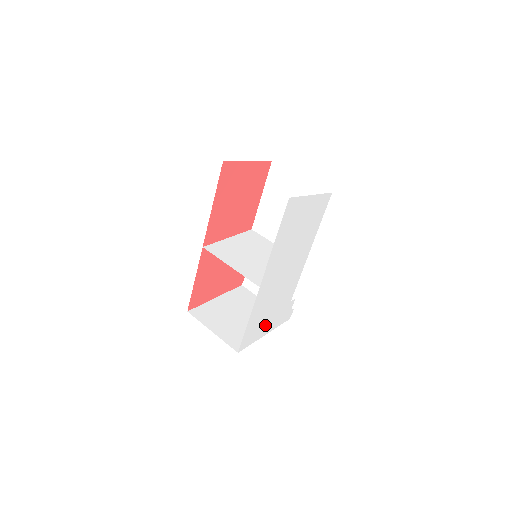
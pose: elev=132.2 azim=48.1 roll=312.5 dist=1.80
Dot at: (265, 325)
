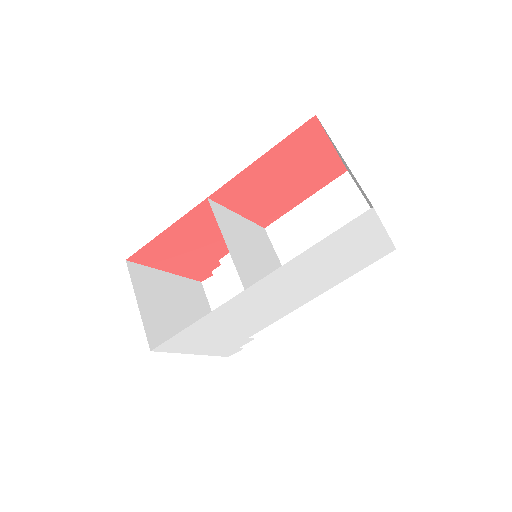
Dot at: (204, 342)
